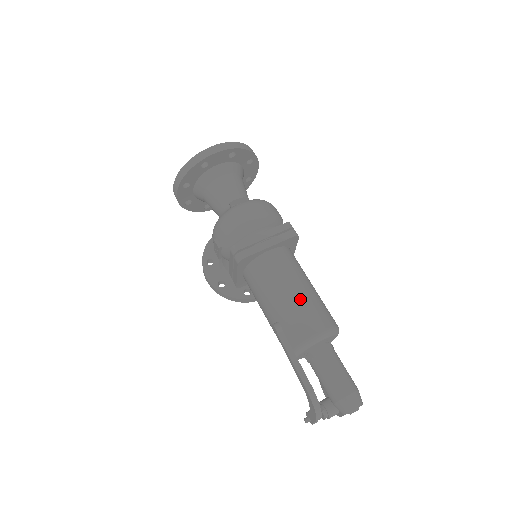
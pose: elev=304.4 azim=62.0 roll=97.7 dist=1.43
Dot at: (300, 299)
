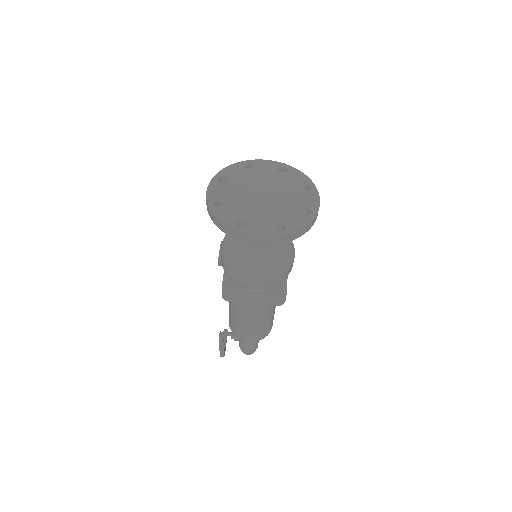
Dot at: (252, 327)
